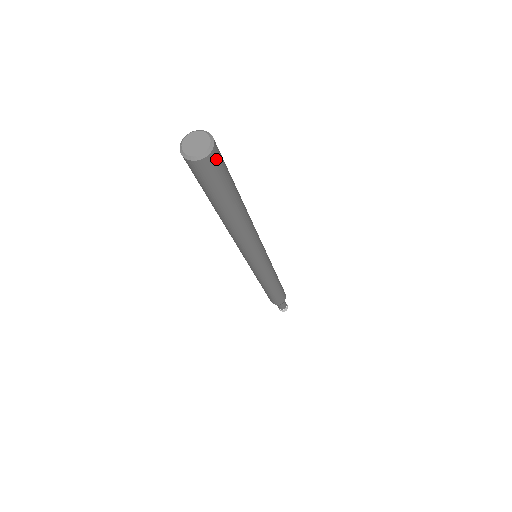
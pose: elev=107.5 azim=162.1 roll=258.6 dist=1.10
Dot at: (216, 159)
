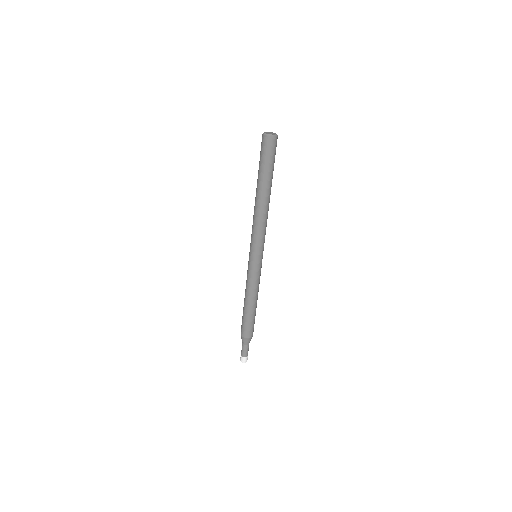
Dot at: occluded
